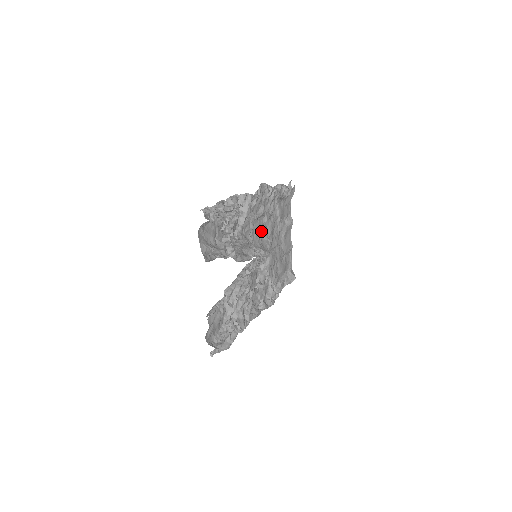
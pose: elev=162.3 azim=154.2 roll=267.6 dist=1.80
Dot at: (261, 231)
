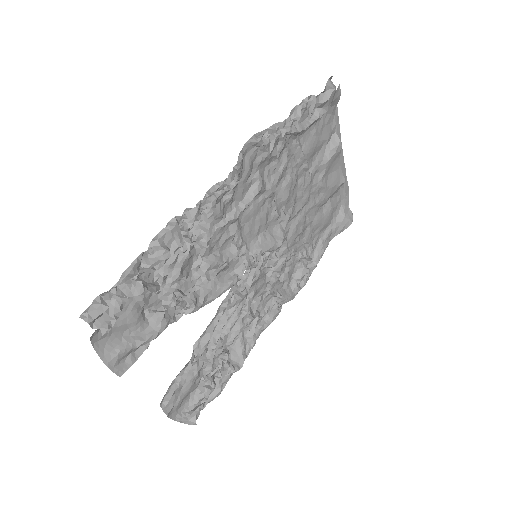
Dot at: (262, 214)
